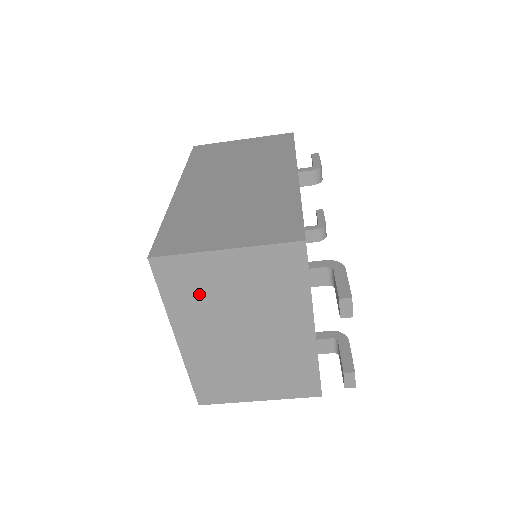
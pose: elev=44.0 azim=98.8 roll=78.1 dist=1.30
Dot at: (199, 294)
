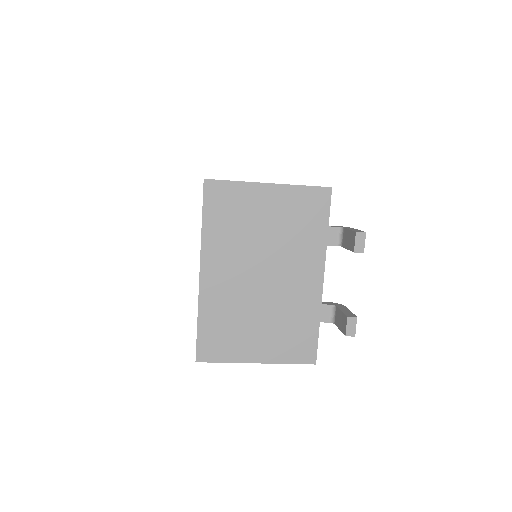
Dot at: (236, 224)
